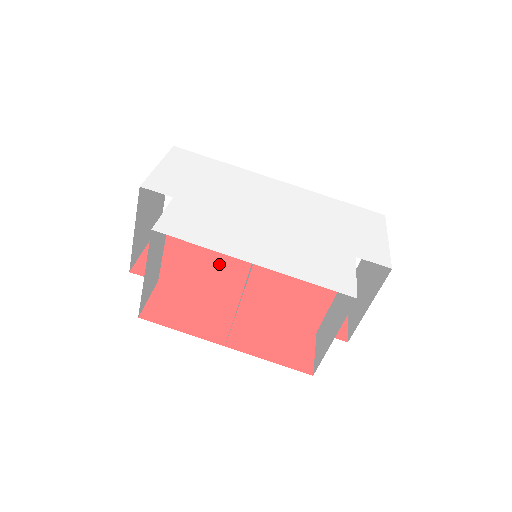
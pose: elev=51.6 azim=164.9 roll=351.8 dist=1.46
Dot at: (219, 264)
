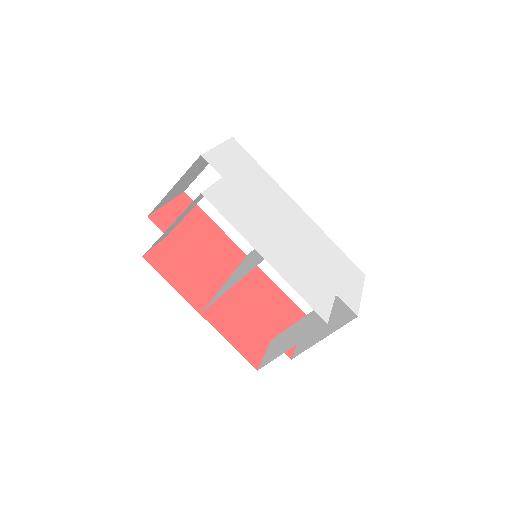
Dot at: (218, 248)
